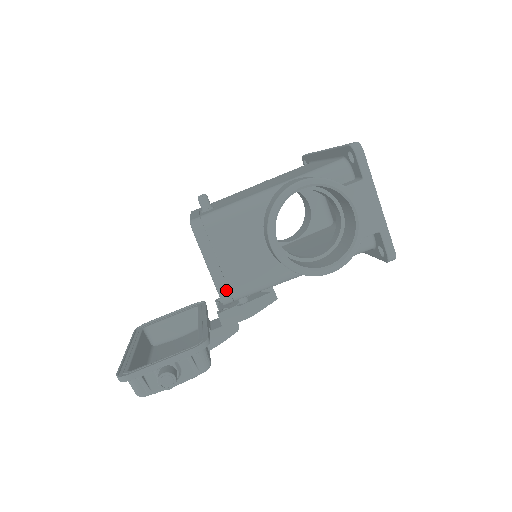
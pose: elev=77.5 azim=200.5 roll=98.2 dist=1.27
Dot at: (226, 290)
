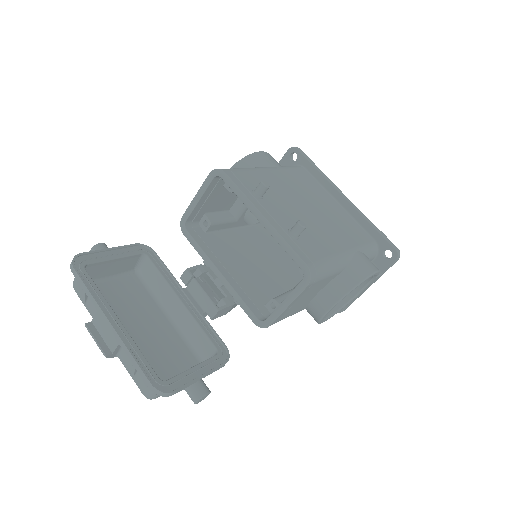
Dot at: (276, 322)
